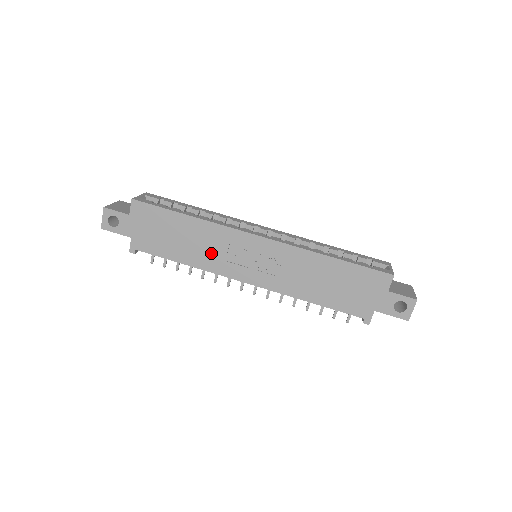
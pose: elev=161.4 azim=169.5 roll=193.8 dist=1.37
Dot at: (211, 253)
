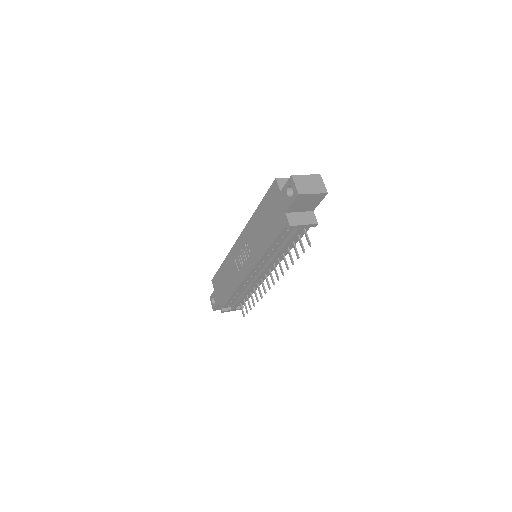
Dot at: (234, 274)
